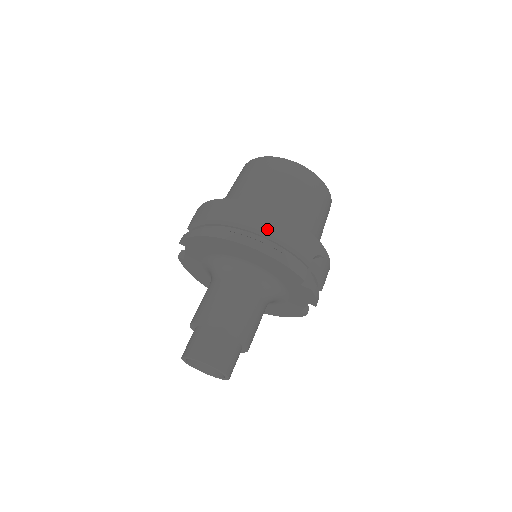
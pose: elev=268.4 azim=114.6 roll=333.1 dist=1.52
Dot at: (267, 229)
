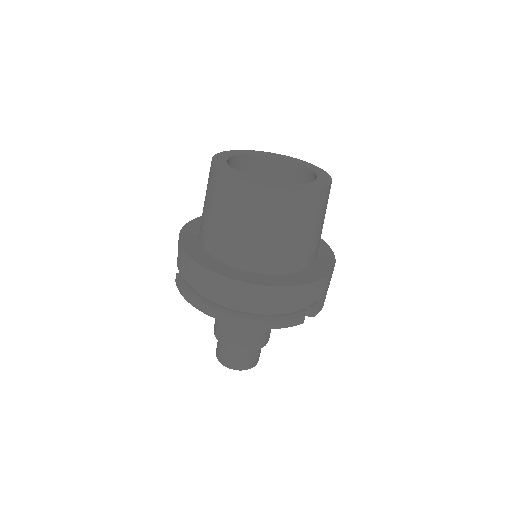
Dot at: (254, 306)
